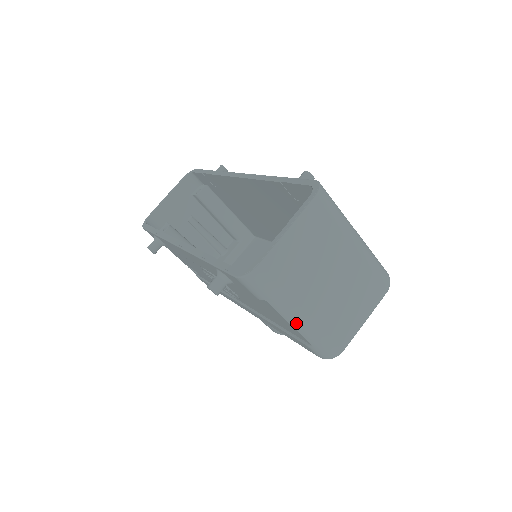
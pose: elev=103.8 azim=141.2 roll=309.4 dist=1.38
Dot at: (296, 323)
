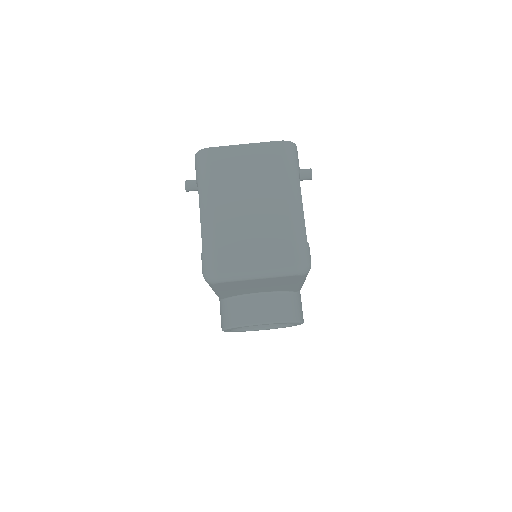
Dot at: (203, 215)
